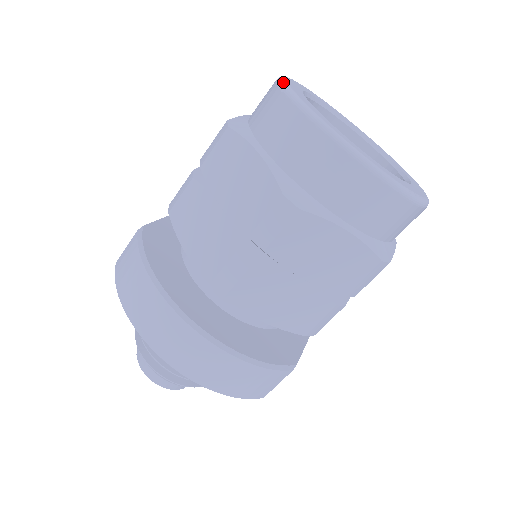
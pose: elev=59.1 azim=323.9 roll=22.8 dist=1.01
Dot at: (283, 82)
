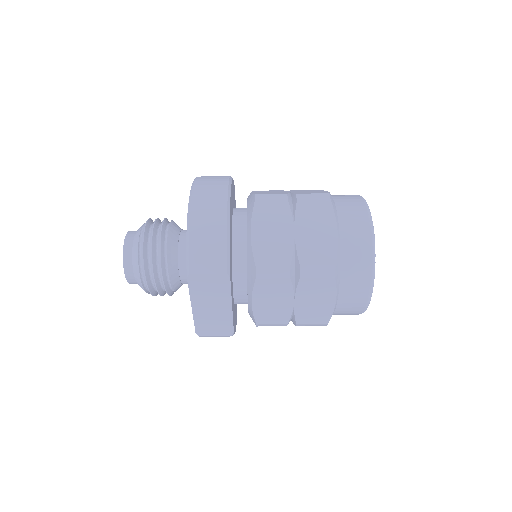
Dot at: occluded
